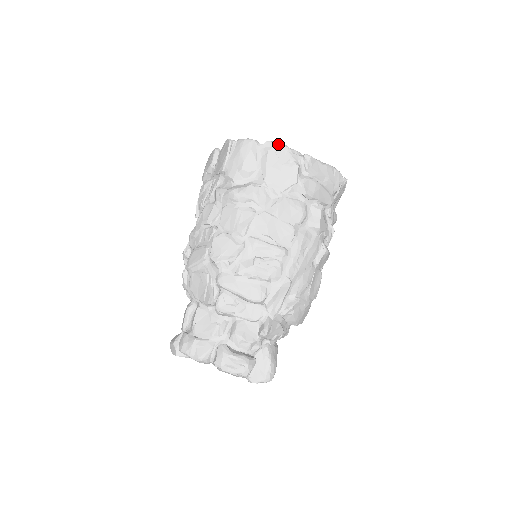
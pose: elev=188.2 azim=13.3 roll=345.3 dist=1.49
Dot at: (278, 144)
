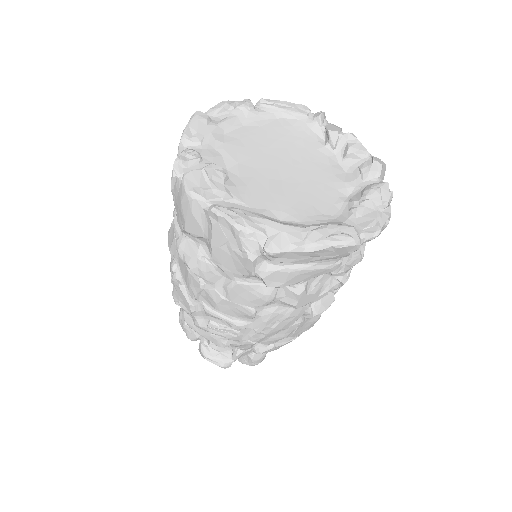
Dot at: (225, 221)
